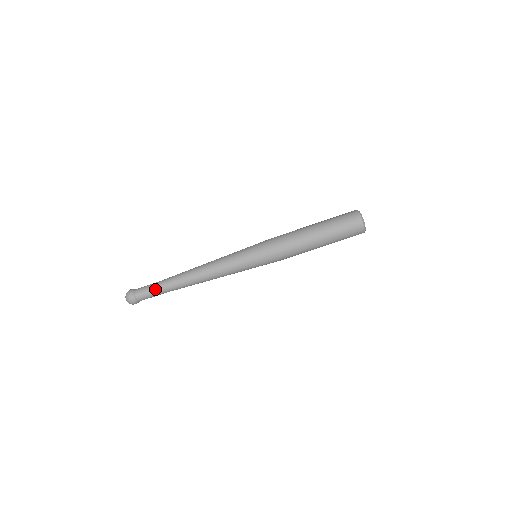
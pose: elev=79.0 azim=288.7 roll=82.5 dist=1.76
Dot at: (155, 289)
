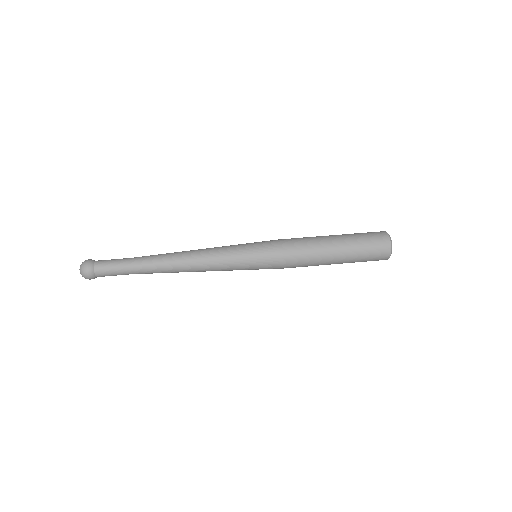
Dot at: (122, 261)
